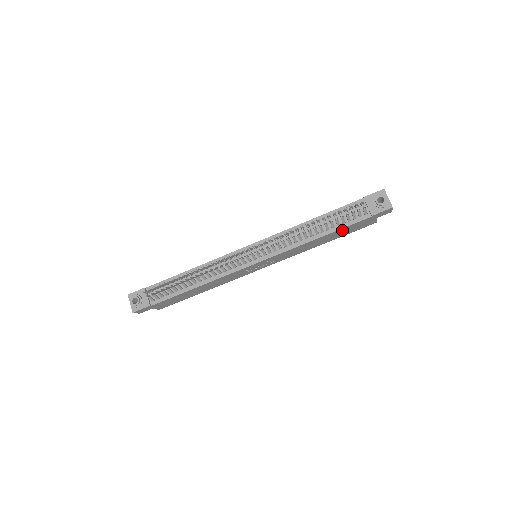
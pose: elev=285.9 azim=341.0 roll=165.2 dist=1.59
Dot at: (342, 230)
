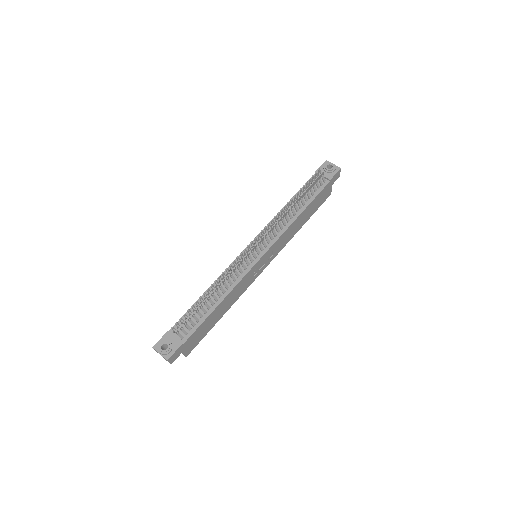
Dot at: (313, 203)
